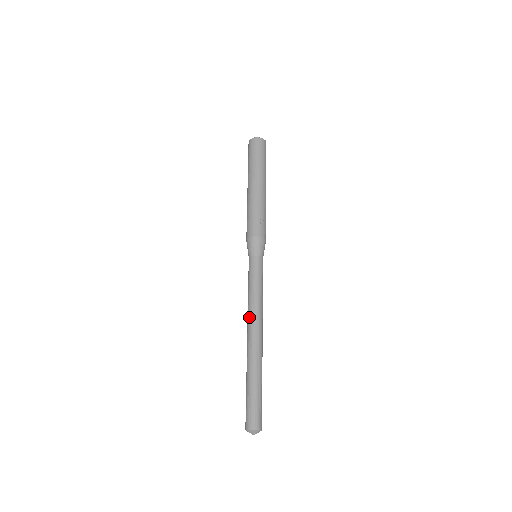
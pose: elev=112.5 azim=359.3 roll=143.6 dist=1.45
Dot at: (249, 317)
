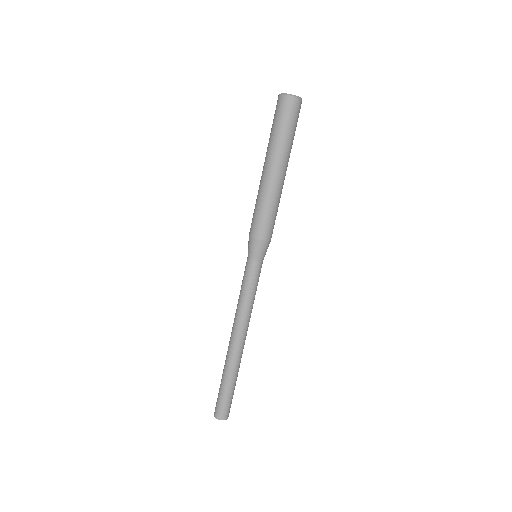
Dot at: occluded
